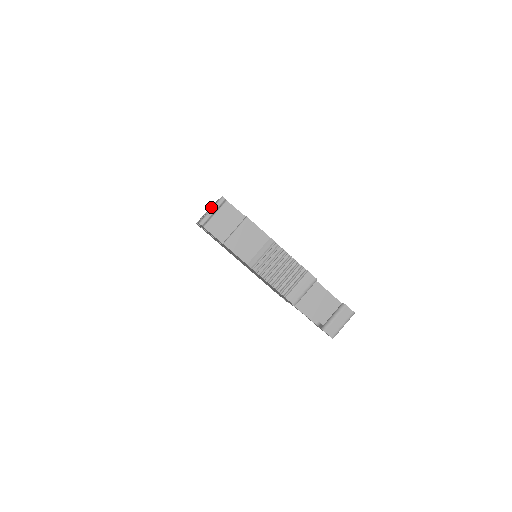
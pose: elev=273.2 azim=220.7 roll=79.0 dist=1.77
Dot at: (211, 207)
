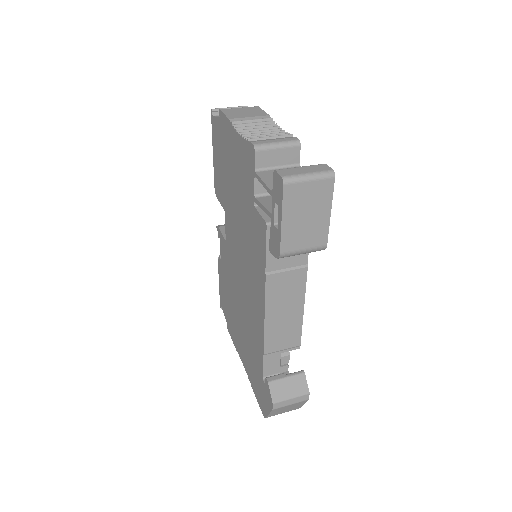
Dot at: occluded
